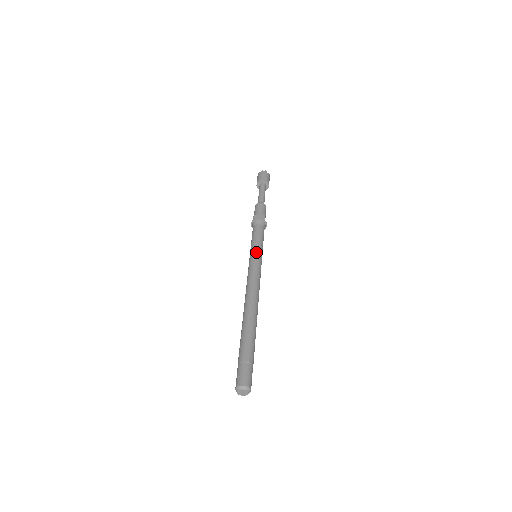
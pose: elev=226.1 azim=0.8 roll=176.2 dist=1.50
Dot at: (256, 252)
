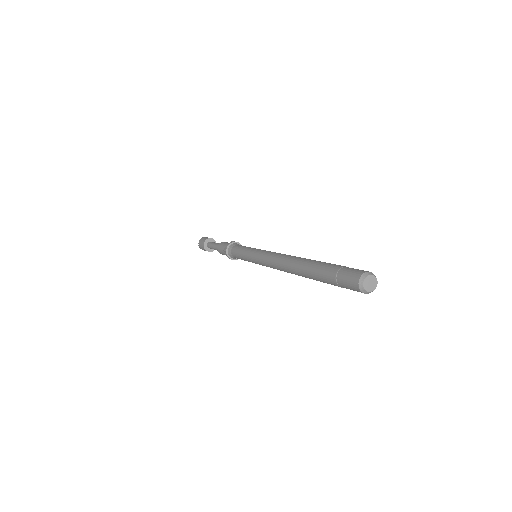
Dot at: (252, 250)
